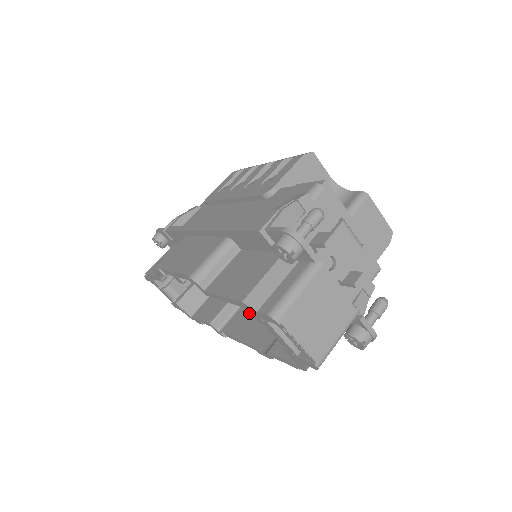
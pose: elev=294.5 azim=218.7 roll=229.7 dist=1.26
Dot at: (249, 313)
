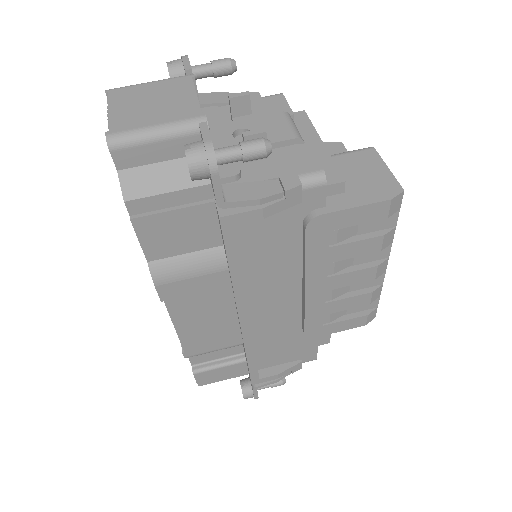
Dot at: occluded
